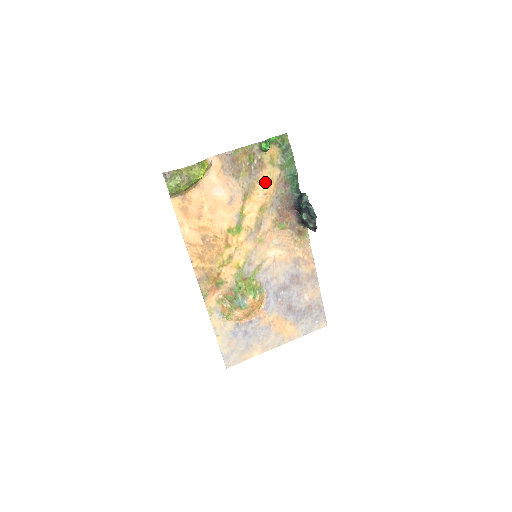
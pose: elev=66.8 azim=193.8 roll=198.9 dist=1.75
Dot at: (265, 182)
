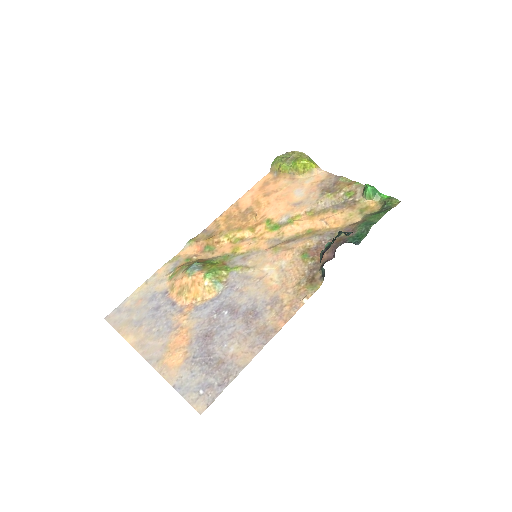
Dot at: (338, 217)
